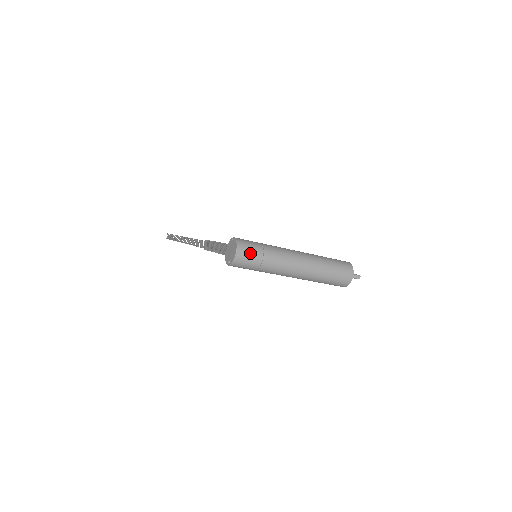
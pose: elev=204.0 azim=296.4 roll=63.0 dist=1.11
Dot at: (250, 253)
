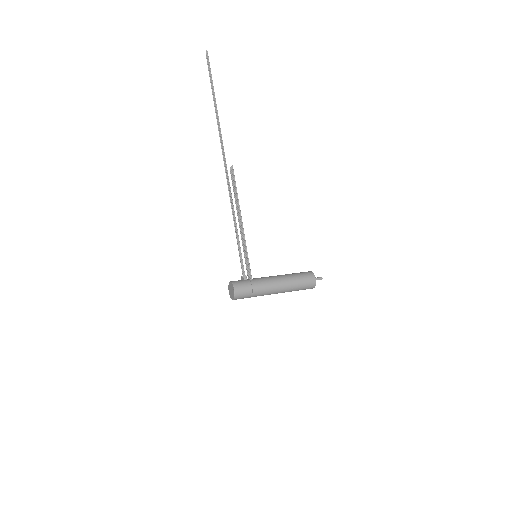
Dot at: (242, 298)
